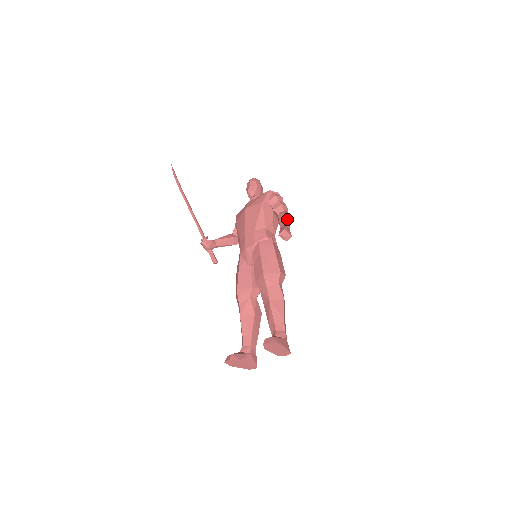
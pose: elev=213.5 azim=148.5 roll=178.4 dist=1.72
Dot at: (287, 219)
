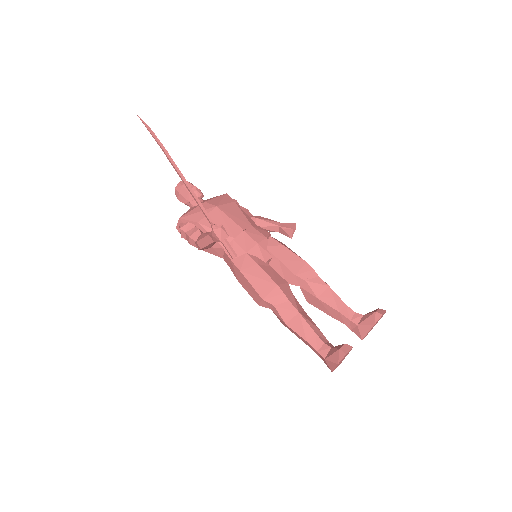
Dot at: occluded
